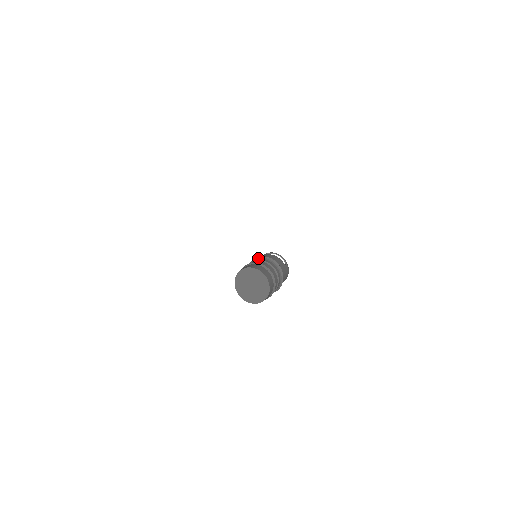
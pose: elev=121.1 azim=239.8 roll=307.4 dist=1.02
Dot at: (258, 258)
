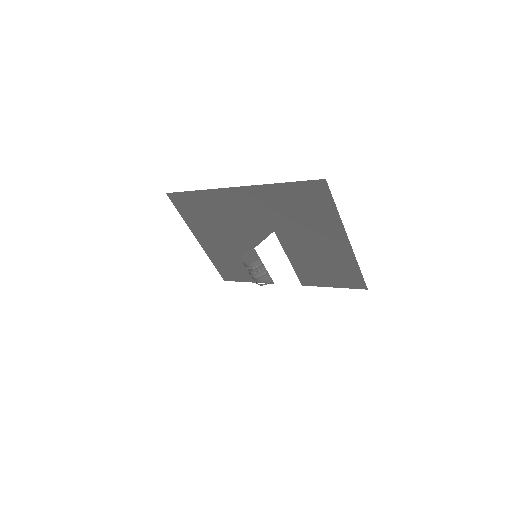
Dot at: occluded
